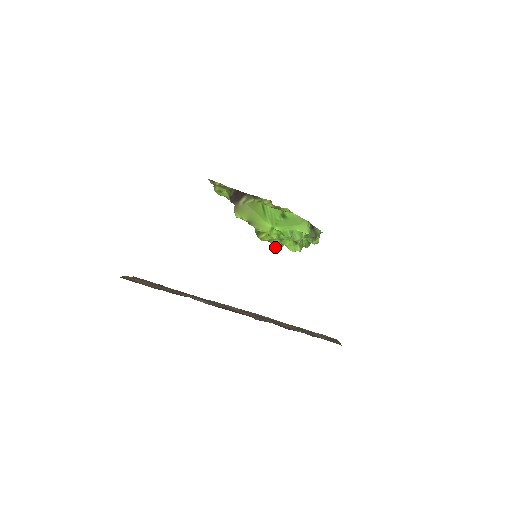
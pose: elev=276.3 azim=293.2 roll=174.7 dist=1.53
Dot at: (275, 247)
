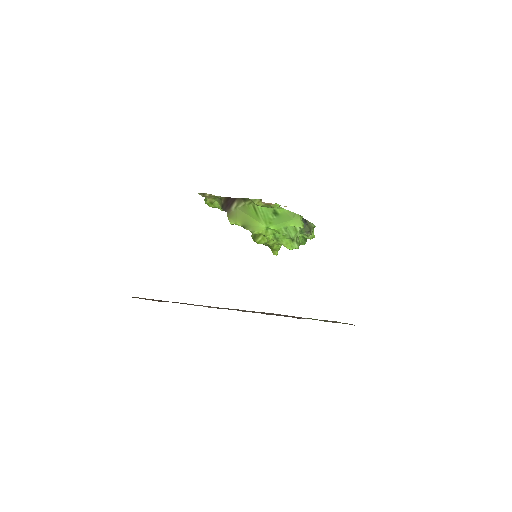
Dot at: (273, 249)
